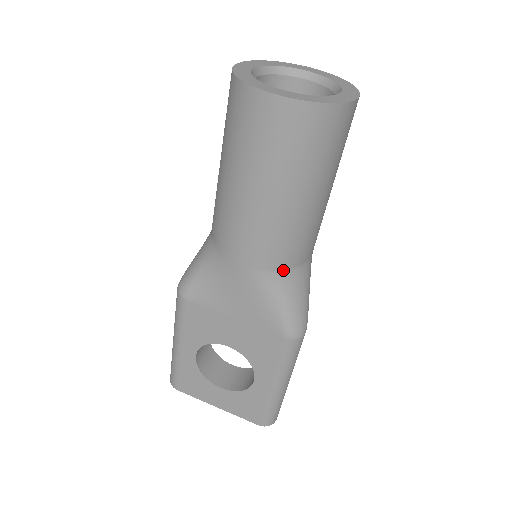
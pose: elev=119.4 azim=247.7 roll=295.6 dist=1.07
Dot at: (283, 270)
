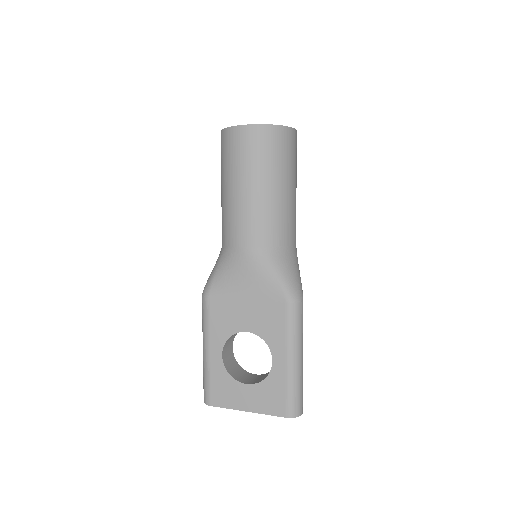
Dot at: (274, 247)
